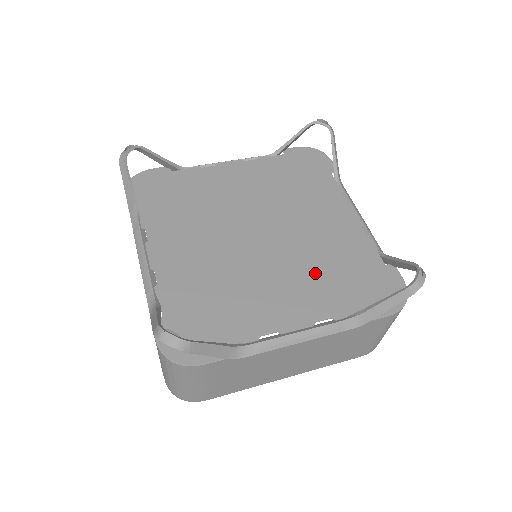
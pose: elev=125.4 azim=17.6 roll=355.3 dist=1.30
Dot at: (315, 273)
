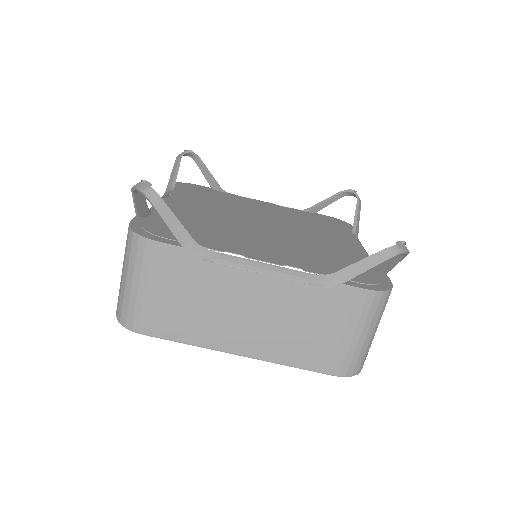
Dot at: (302, 250)
